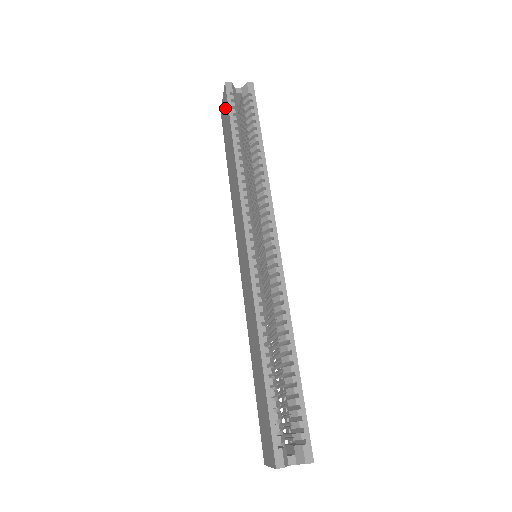
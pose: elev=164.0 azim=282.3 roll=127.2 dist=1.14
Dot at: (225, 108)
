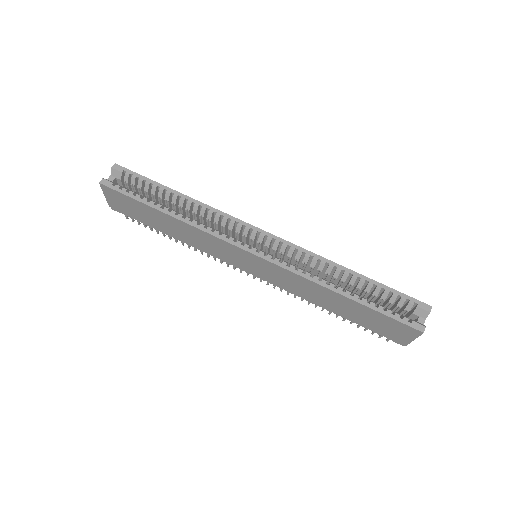
Dot at: (118, 199)
